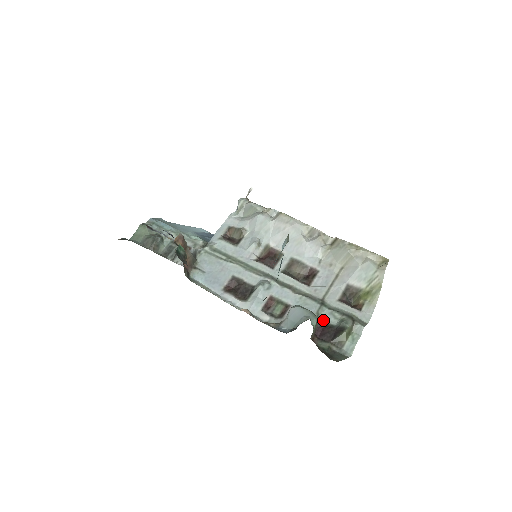
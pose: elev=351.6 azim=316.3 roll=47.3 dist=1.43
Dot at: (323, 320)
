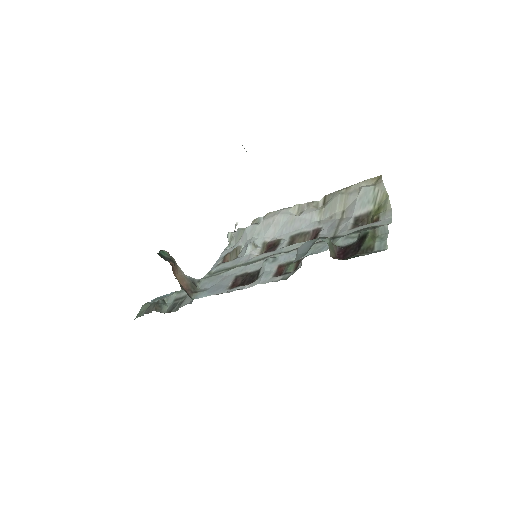
Dot at: (341, 246)
